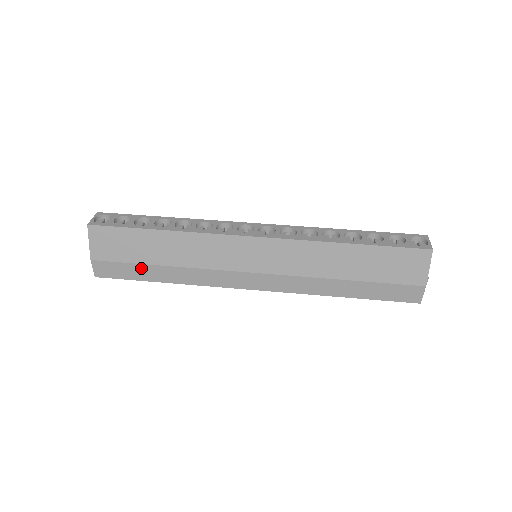
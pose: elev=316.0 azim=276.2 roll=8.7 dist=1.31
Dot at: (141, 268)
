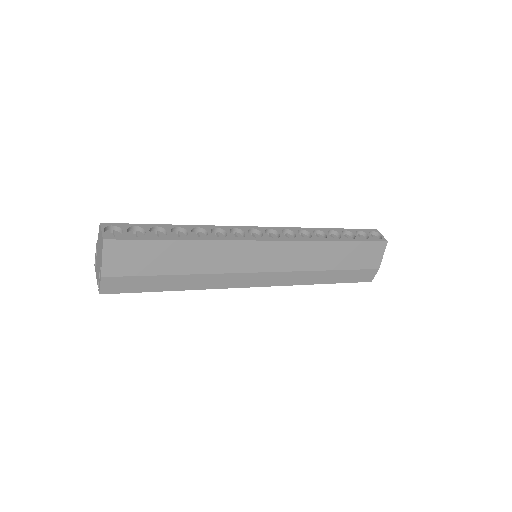
Dot at: (156, 279)
